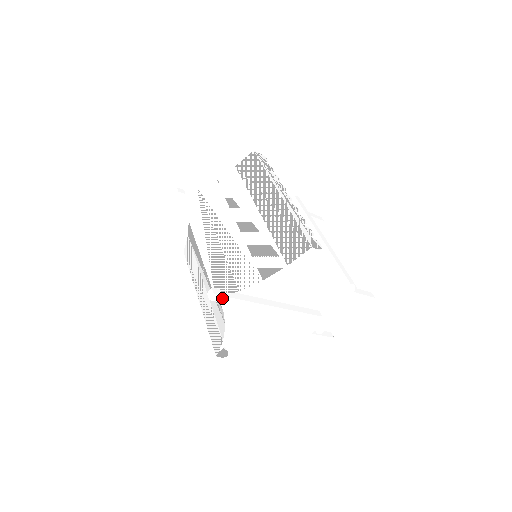
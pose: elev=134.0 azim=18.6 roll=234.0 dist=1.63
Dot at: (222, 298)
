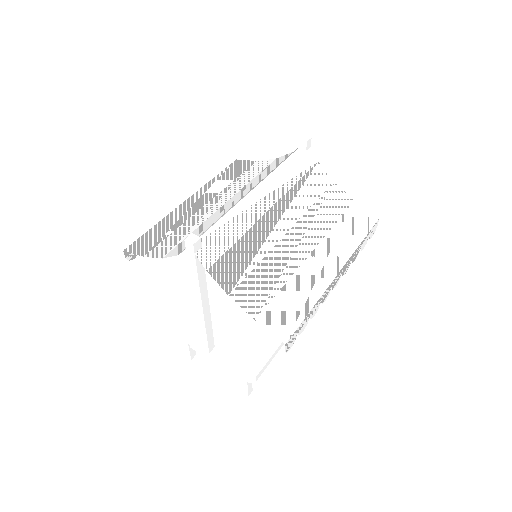
Dot at: (192, 253)
